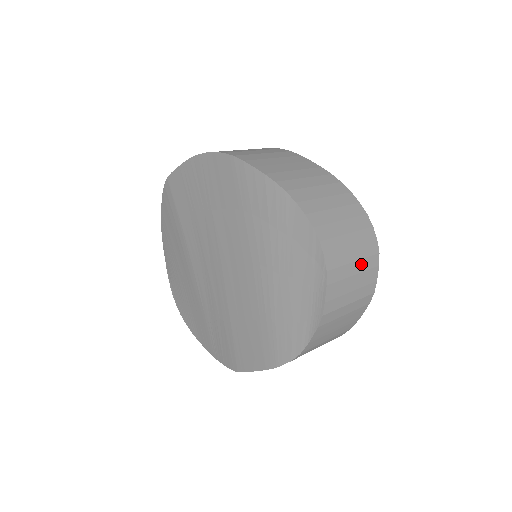
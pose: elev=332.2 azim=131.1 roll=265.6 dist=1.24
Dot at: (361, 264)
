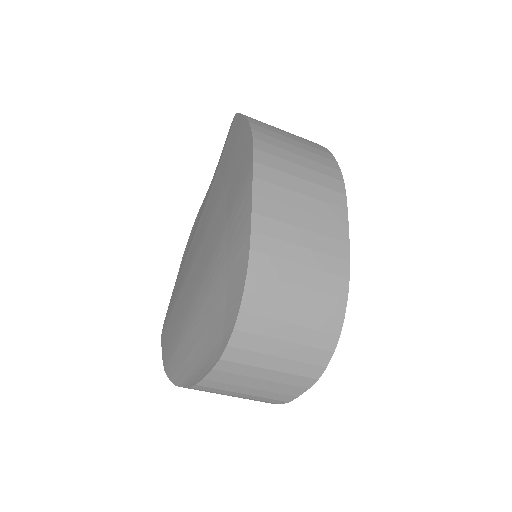
Dot at: (280, 376)
